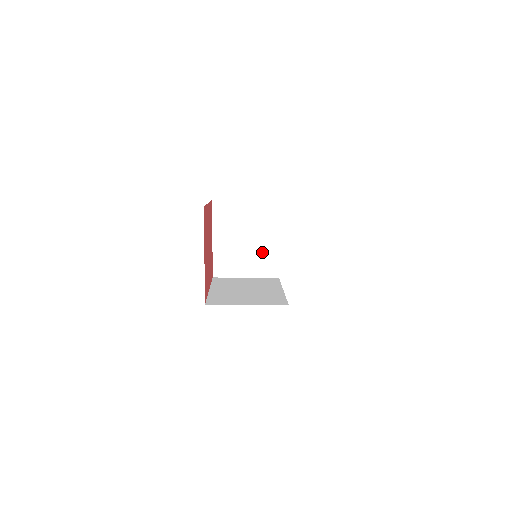
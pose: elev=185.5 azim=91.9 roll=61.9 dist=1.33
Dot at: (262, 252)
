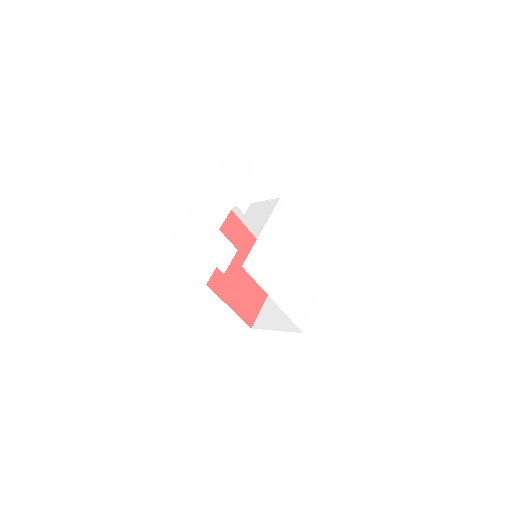
Dot at: occluded
